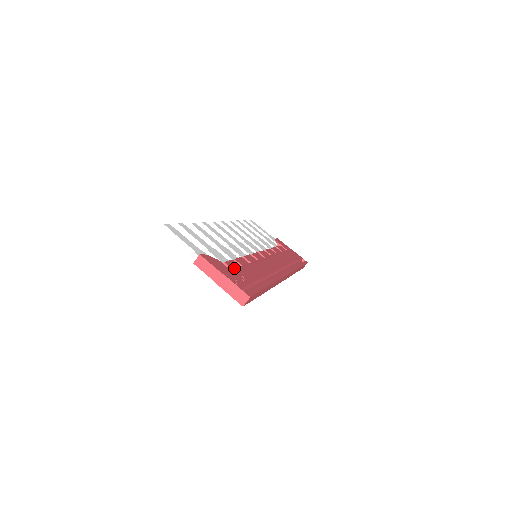
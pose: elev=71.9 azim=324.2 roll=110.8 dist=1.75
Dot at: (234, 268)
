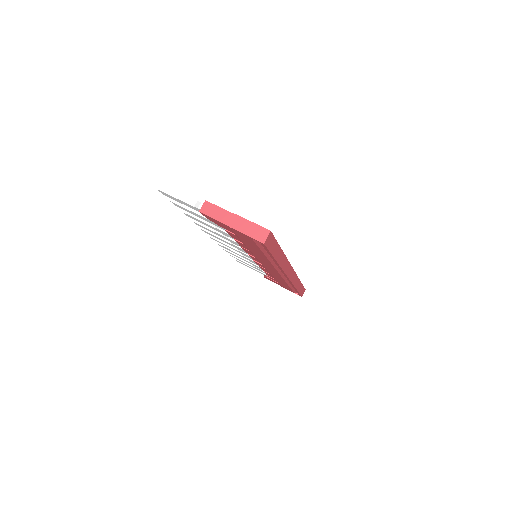
Dot at: occluded
